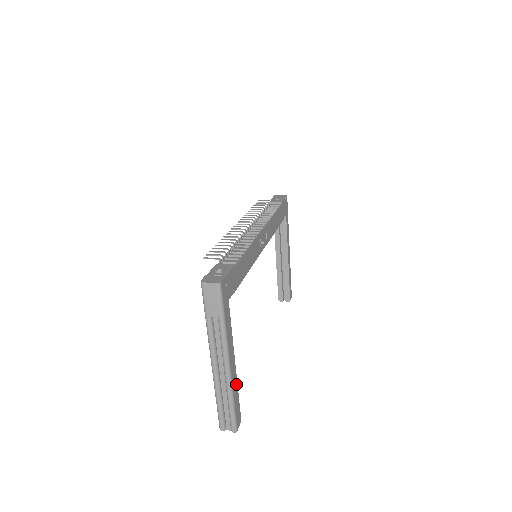
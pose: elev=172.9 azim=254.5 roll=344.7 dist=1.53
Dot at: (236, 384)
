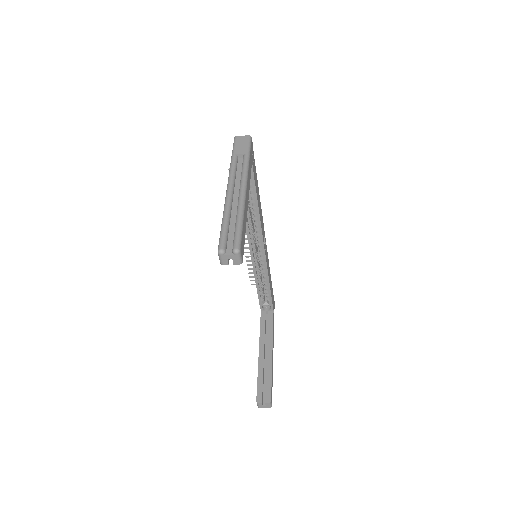
Dot at: (246, 220)
